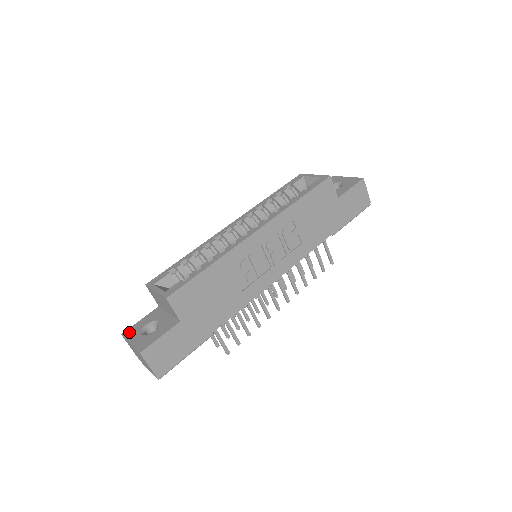
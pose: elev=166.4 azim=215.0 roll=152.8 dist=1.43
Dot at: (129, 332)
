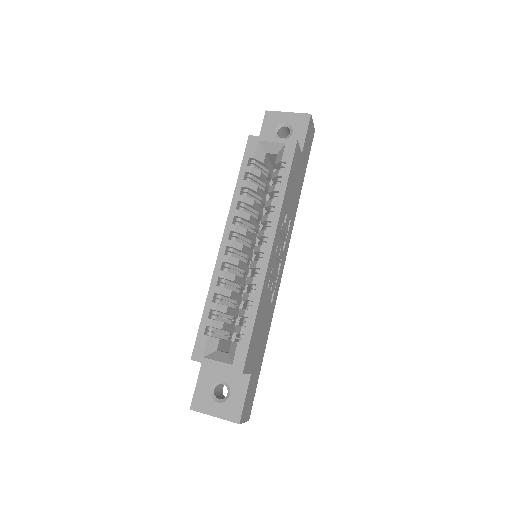
Dot at: (198, 404)
